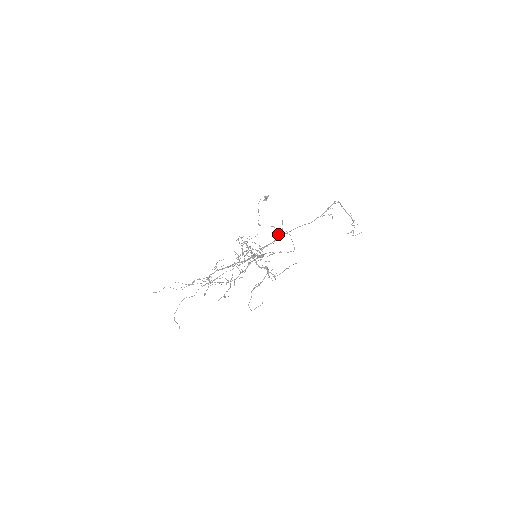
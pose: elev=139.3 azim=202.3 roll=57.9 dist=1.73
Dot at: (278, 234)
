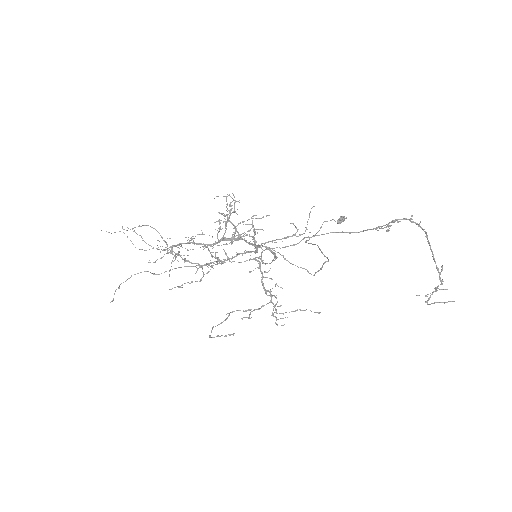
Dot at: (297, 231)
